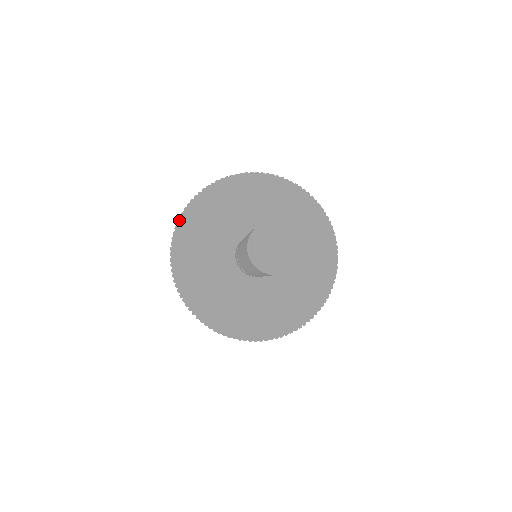
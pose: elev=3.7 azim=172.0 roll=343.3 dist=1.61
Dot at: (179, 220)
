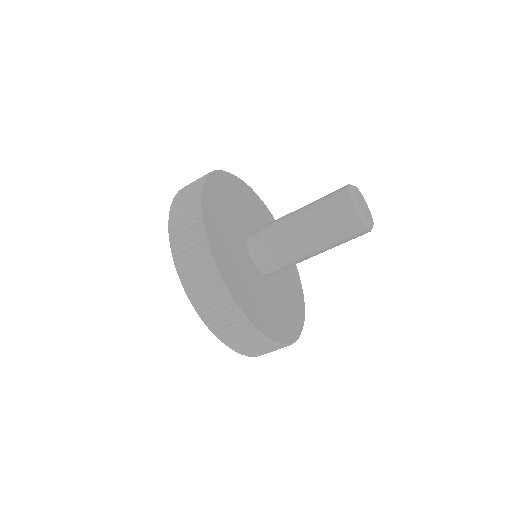
Dot at: (243, 181)
